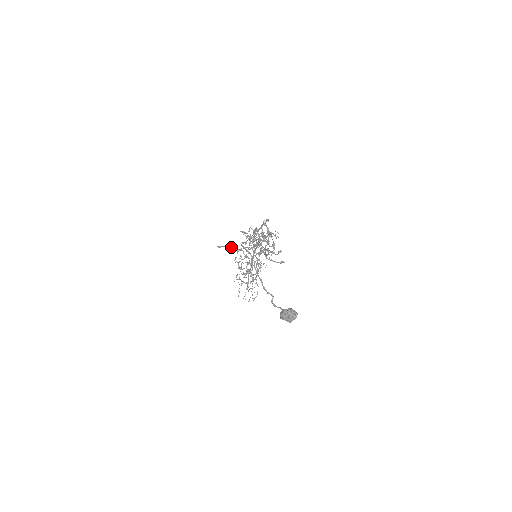
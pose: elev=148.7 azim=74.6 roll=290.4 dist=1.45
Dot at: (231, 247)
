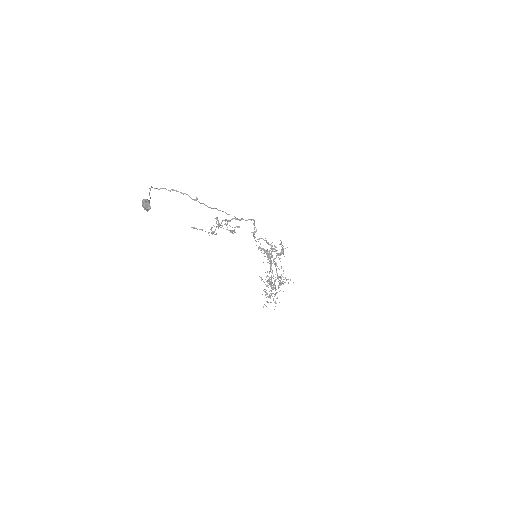
Dot at: (208, 232)
